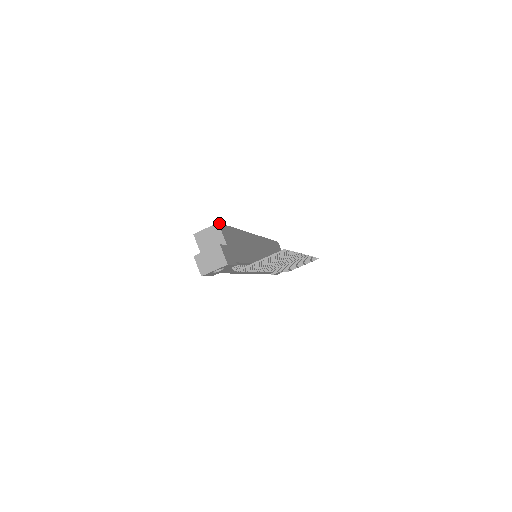
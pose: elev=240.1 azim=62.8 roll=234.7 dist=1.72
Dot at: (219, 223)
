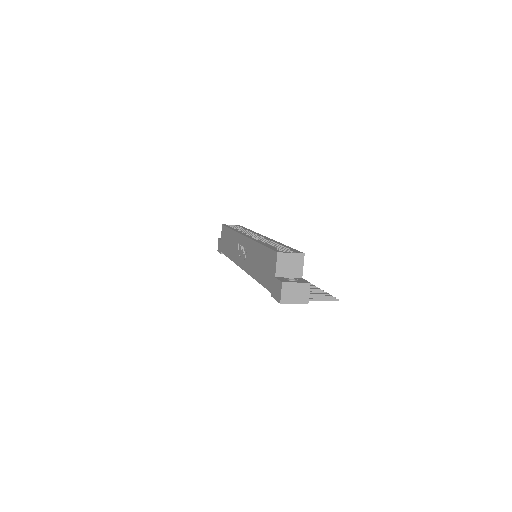
Dot at: (303, 253)
